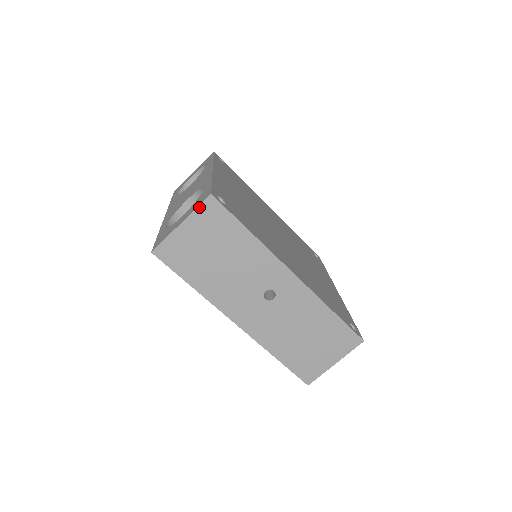
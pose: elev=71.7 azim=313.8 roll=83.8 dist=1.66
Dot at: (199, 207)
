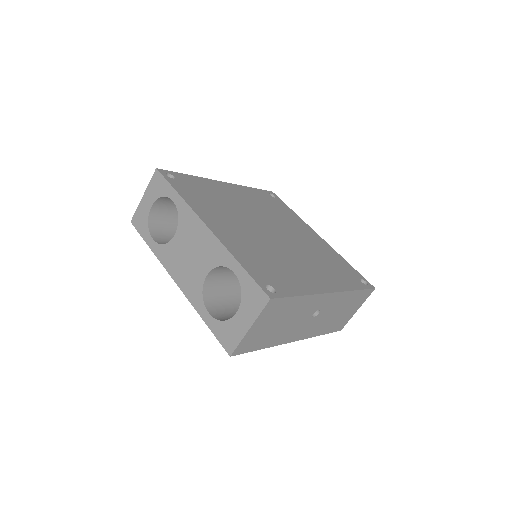
Dot at: (262, 311)
